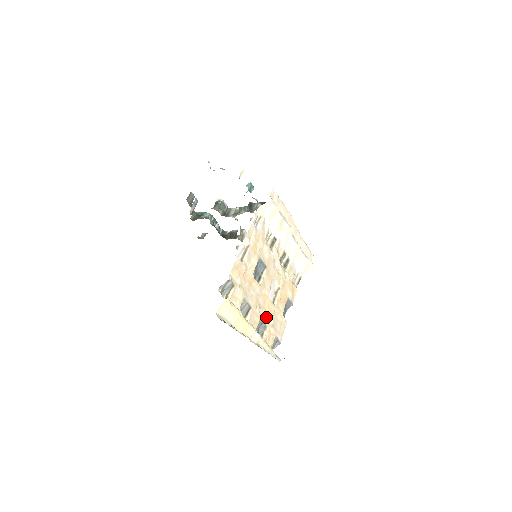
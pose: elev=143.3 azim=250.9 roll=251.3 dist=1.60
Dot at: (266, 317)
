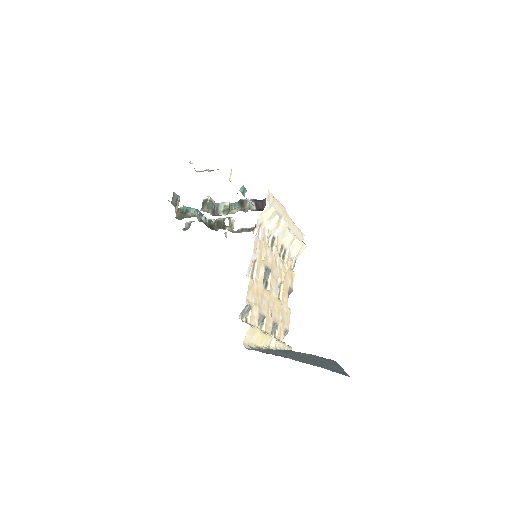
Dot at: (276, 317)
